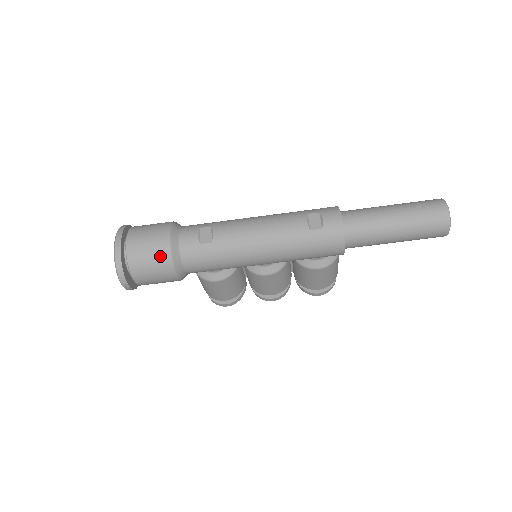
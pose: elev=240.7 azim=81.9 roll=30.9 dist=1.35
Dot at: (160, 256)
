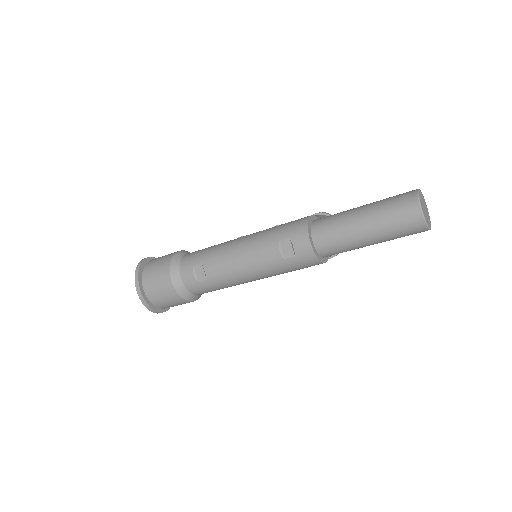
Dot at: (173, 298)
